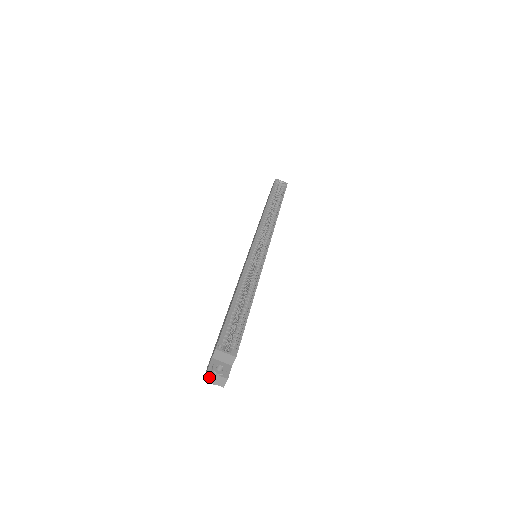
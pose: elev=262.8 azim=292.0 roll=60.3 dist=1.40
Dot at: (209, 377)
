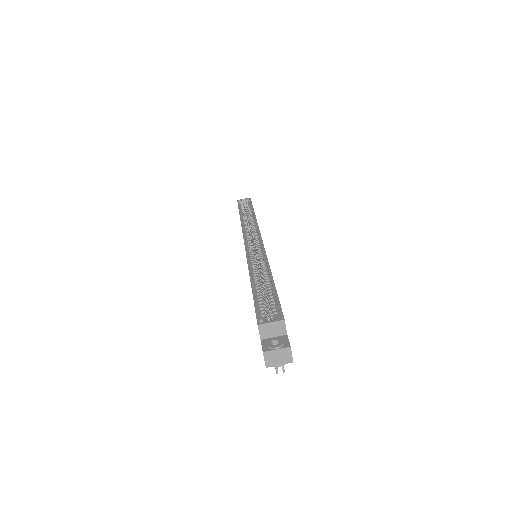
Dot at: (270, 359)
